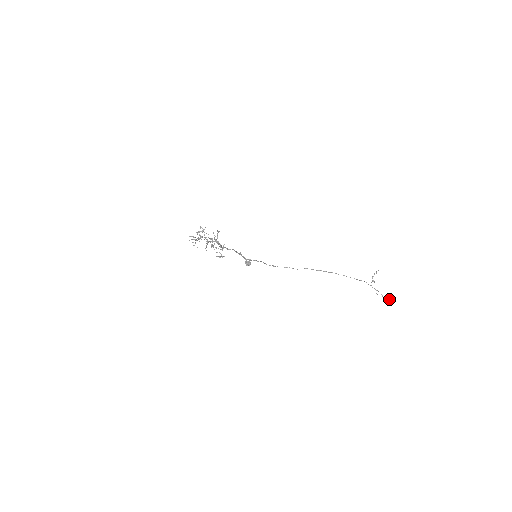
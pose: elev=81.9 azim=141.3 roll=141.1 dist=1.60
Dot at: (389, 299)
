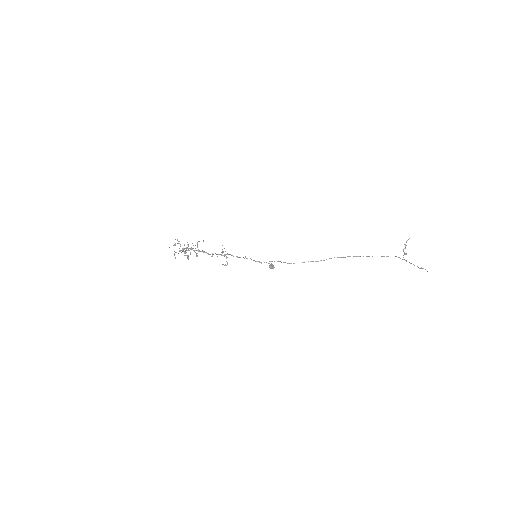
Dot at: occluded
